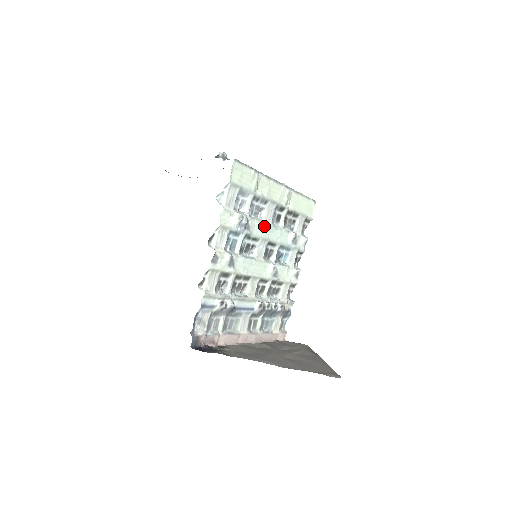
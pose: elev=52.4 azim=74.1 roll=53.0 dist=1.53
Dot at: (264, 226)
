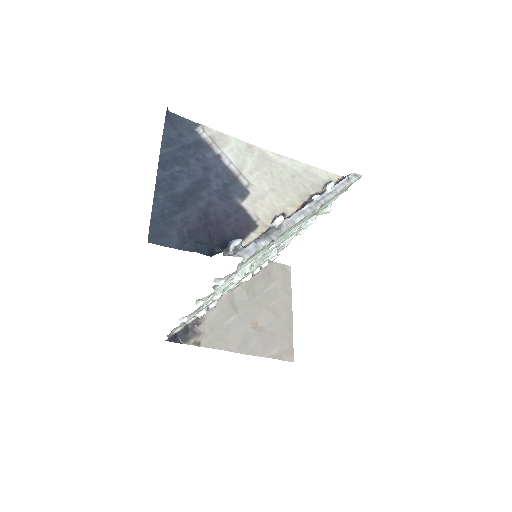
Dot at: (273, 248)
